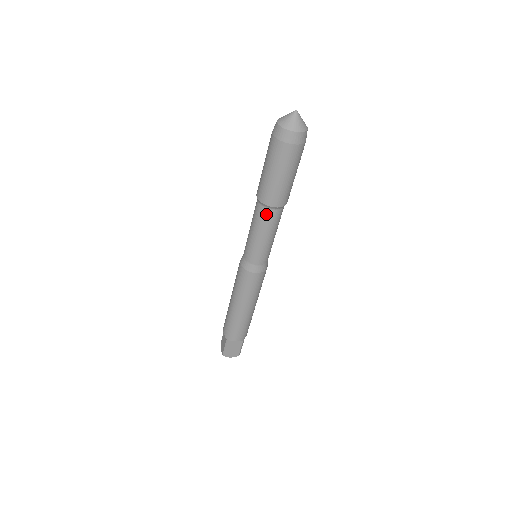
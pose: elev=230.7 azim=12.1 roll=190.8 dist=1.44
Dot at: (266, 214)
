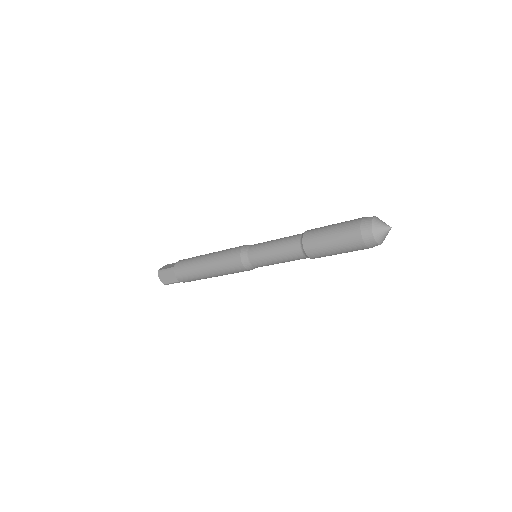
Dot at: occluded
